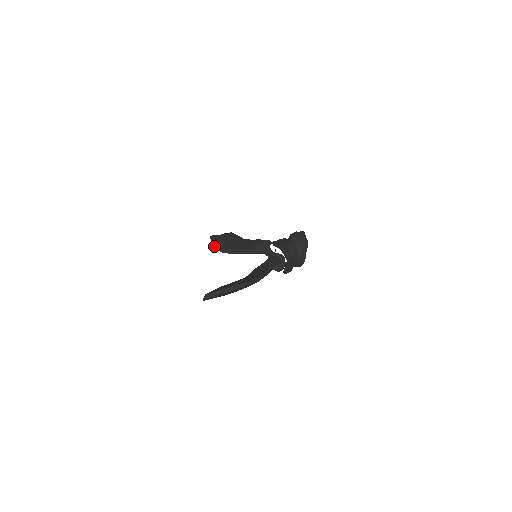
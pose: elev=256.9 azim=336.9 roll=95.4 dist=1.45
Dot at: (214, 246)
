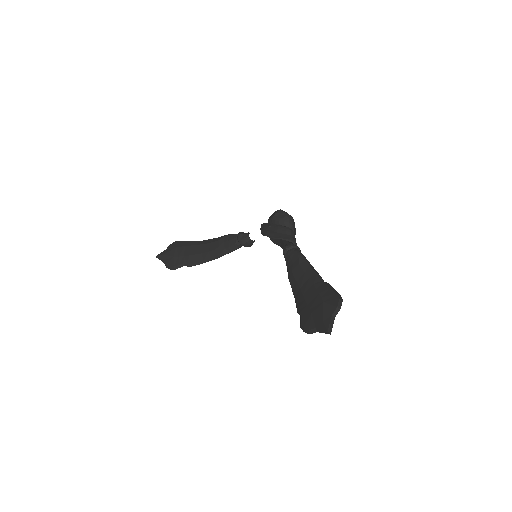
Dot at: (176, 265)
